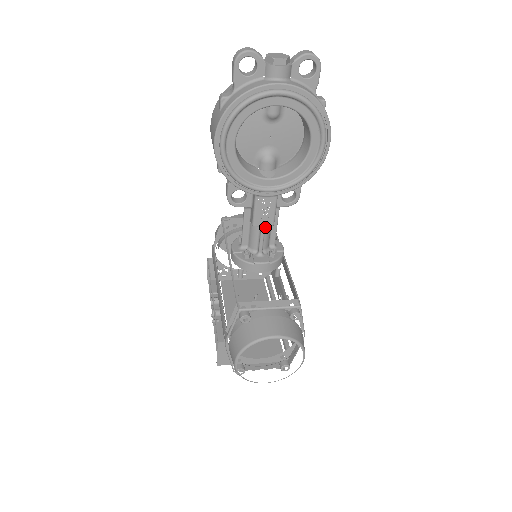
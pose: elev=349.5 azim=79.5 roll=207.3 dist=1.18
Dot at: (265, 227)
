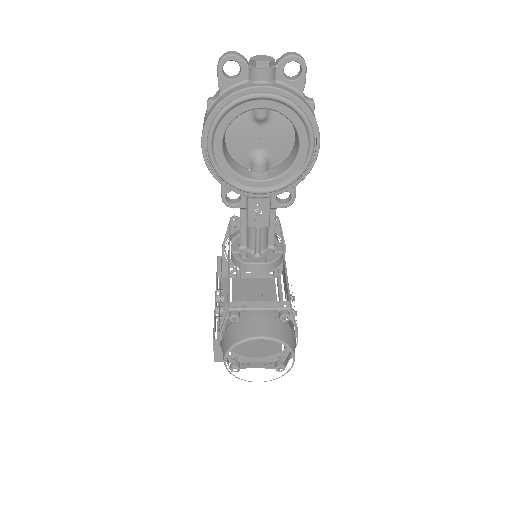
Dot at: (260, 228)
